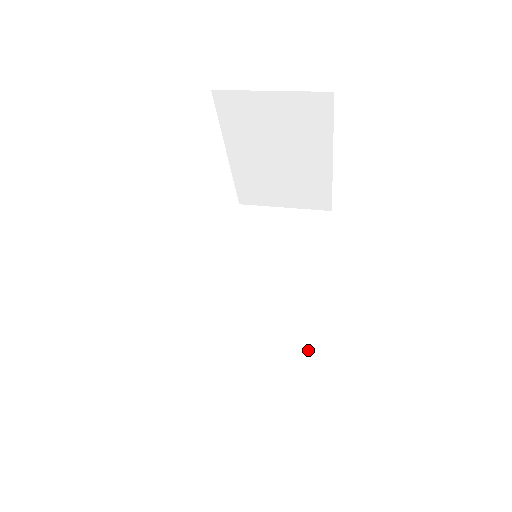
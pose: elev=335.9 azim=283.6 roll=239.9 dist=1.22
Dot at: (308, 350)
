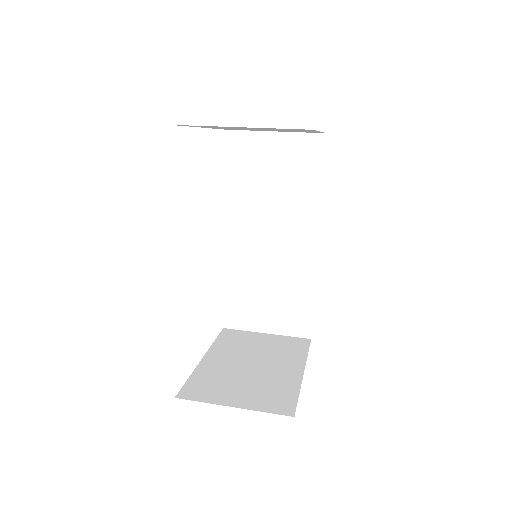
Dot at: (311, 284)
